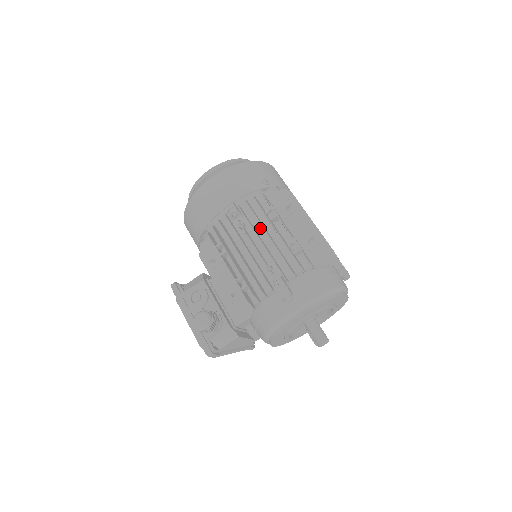
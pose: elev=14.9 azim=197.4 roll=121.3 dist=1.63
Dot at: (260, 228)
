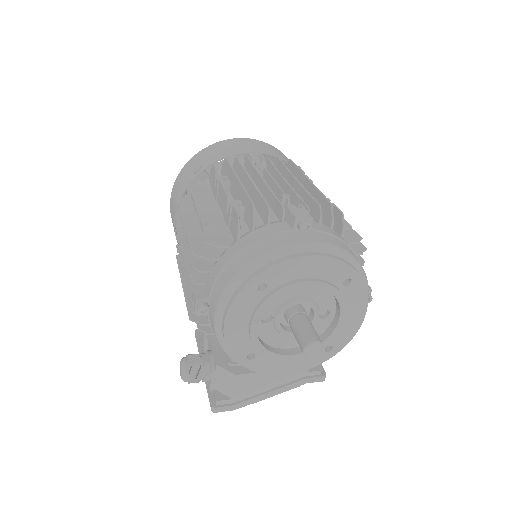
Dot at: occluded
